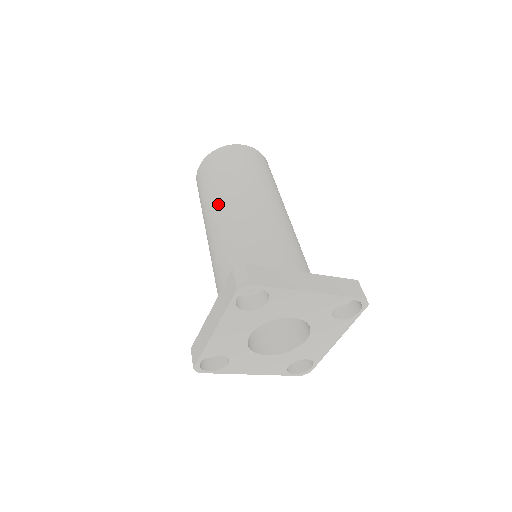
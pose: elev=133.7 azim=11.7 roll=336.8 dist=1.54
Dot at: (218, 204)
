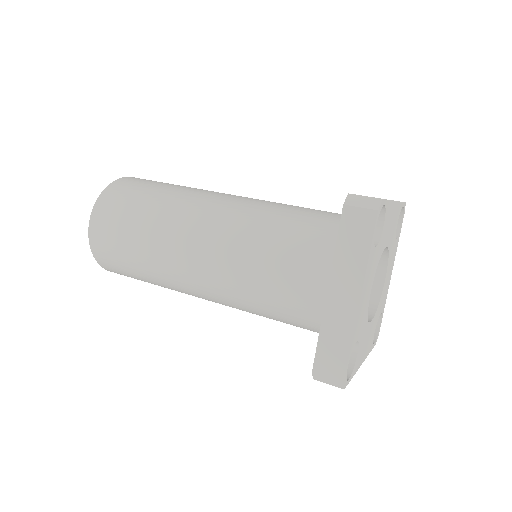
Dot at: (182, 222)
